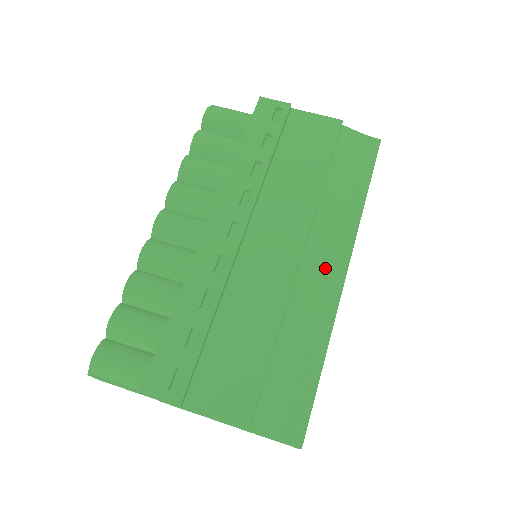
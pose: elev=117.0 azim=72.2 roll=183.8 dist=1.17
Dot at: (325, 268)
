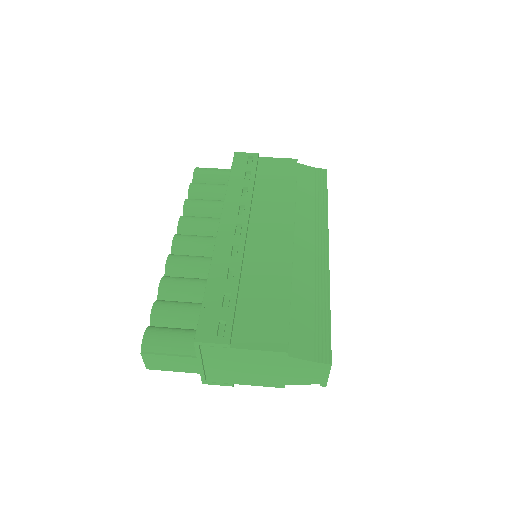
Dot at: (312, 247)
